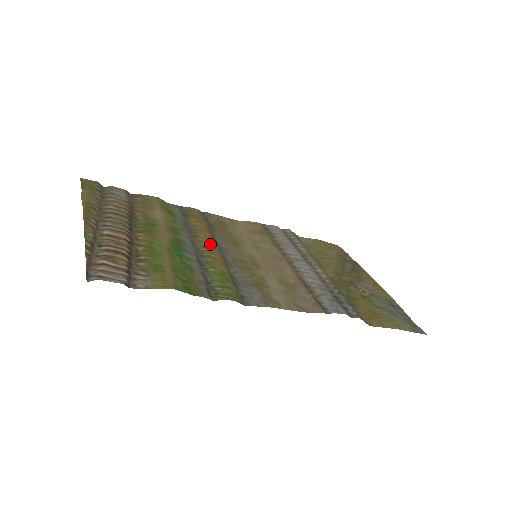
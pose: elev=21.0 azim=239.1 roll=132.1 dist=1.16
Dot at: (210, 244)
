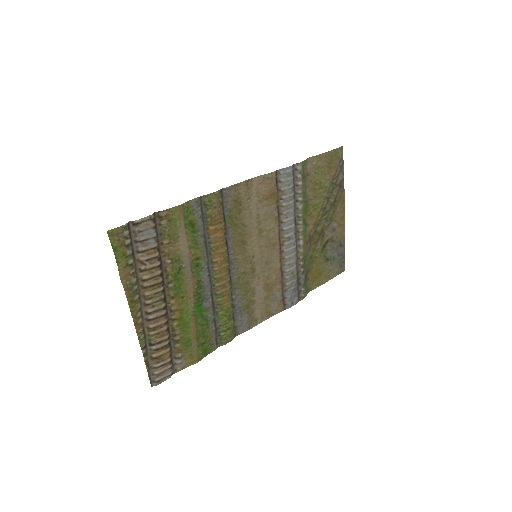
Dot at: (223, 271)
